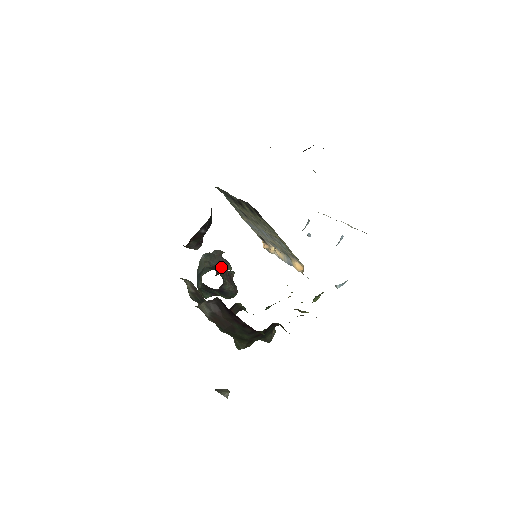
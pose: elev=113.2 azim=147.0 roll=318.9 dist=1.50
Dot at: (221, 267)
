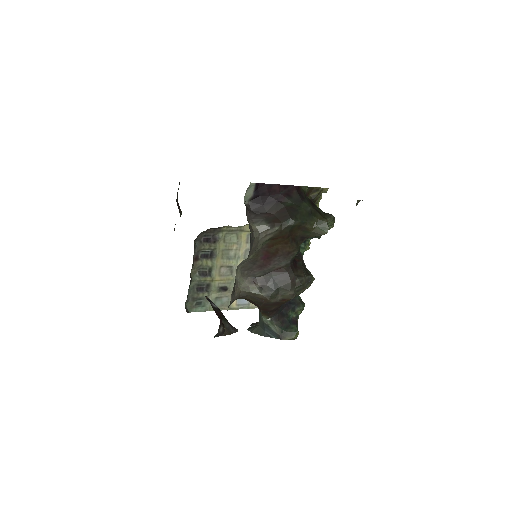
Dot at: occluded
